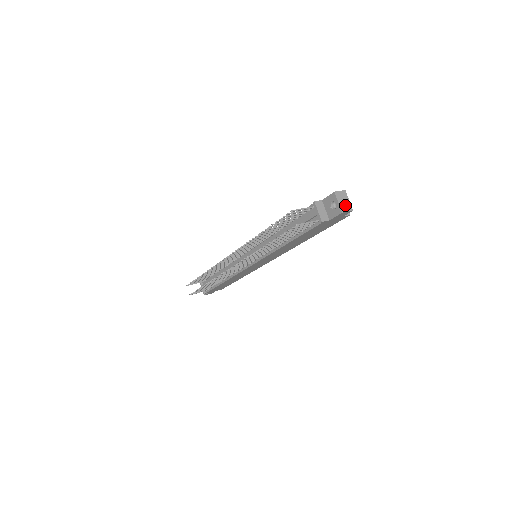
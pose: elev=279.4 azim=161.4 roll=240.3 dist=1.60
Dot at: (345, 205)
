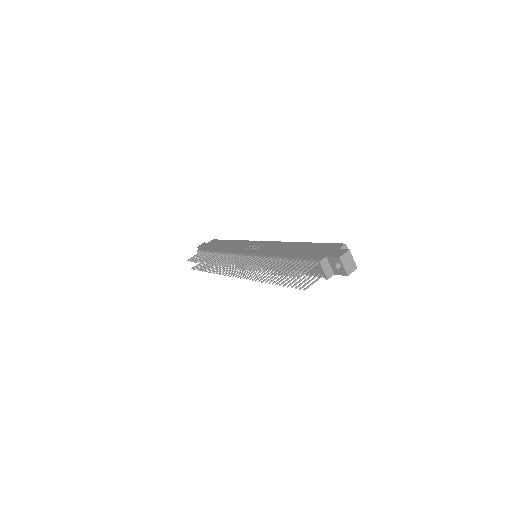
Dot at: (350, 266)
